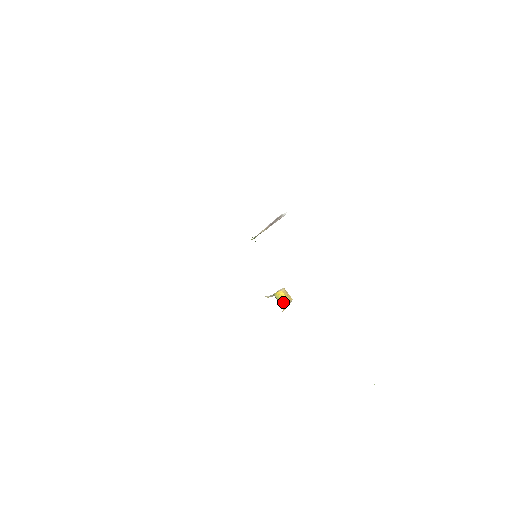
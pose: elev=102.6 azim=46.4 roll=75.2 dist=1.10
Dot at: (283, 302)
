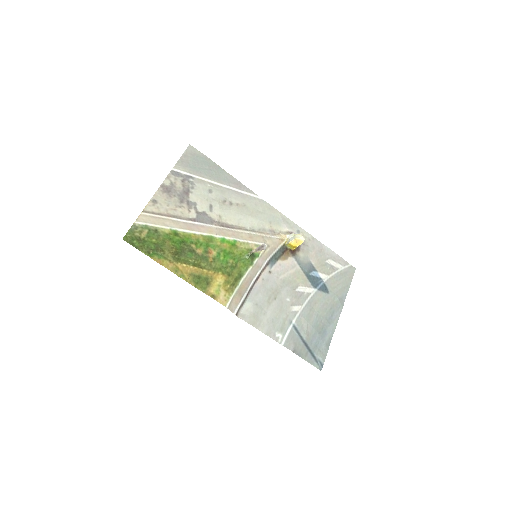
Dot at: (294, 248)
